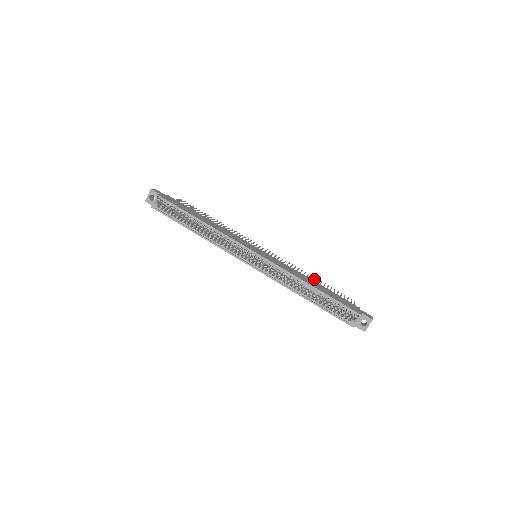
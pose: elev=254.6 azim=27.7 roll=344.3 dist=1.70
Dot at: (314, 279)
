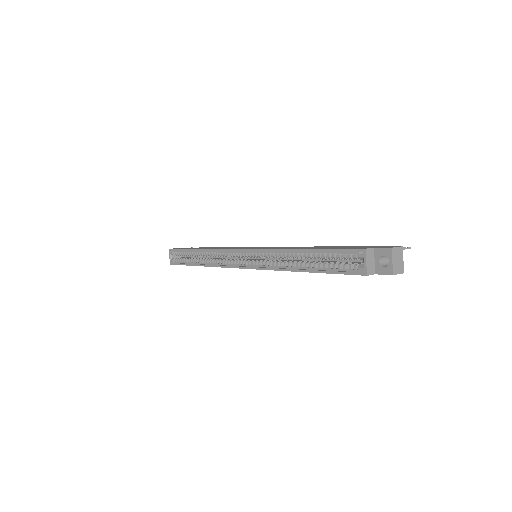
Dot at: occluded
